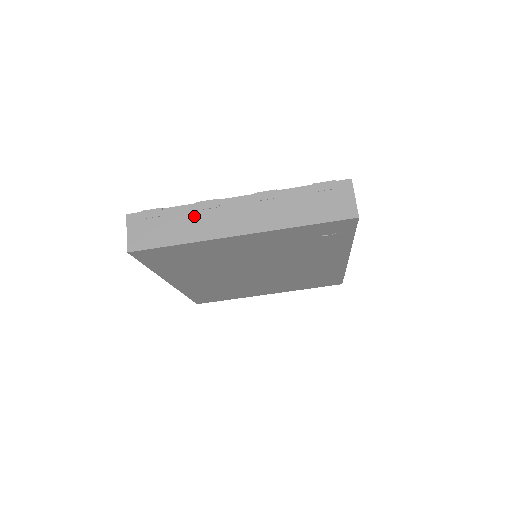
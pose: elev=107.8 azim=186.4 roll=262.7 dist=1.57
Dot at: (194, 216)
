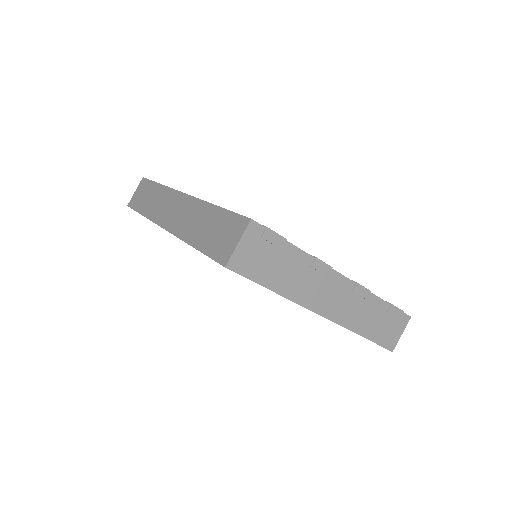
Dot at: (305, 271)
